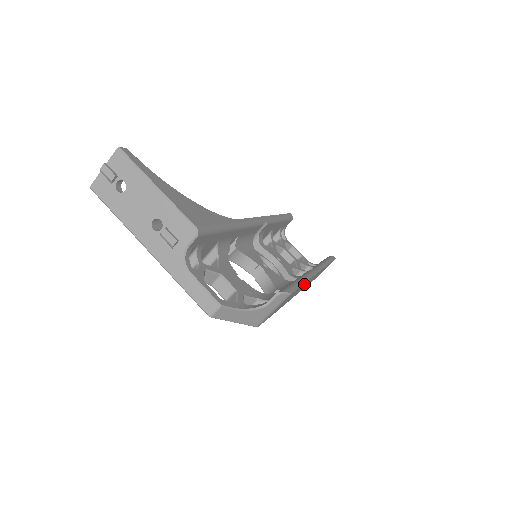
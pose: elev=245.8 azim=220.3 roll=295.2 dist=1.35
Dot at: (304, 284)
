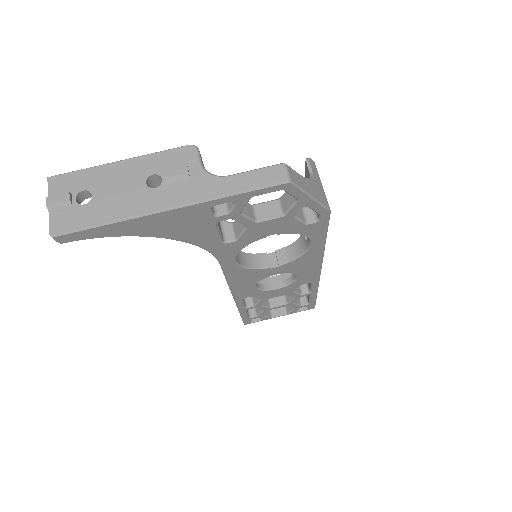
Dot at: occluded
